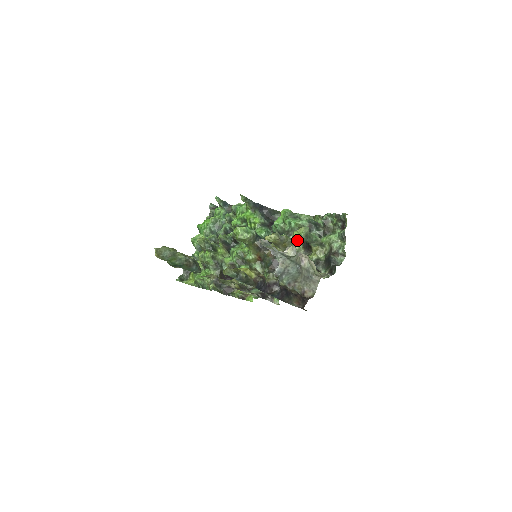
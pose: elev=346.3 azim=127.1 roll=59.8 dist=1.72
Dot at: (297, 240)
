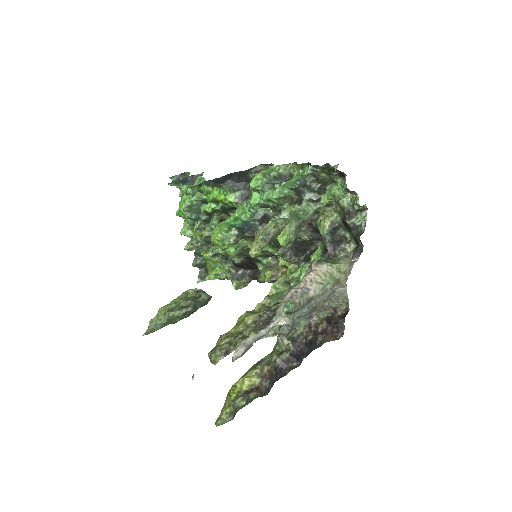
Dot at: occluded
